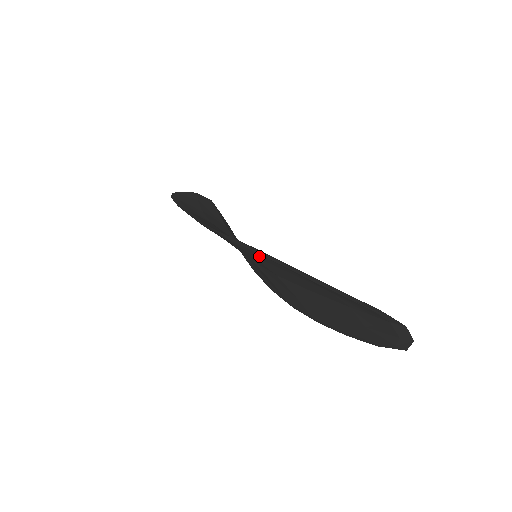
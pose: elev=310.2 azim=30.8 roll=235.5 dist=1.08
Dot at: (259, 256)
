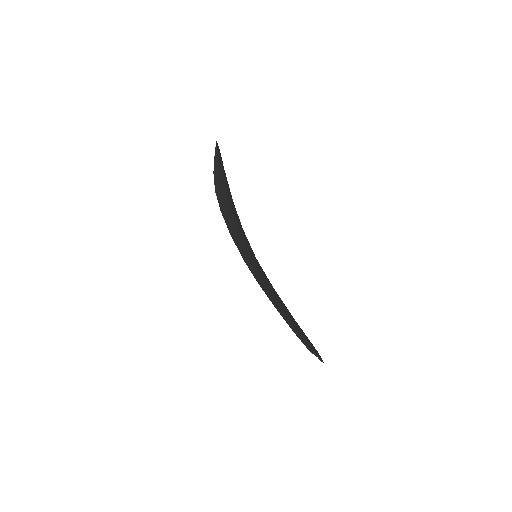
Dot at: occluded
